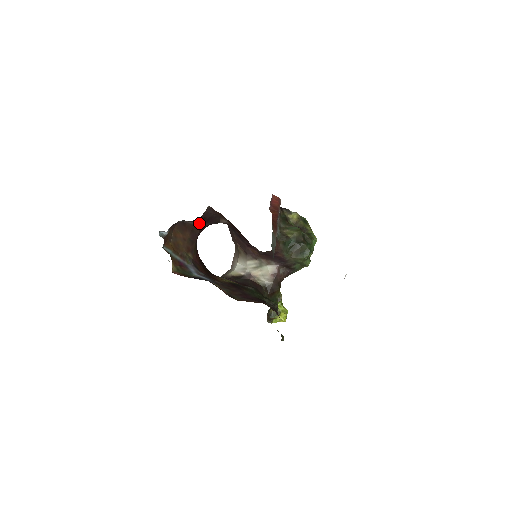
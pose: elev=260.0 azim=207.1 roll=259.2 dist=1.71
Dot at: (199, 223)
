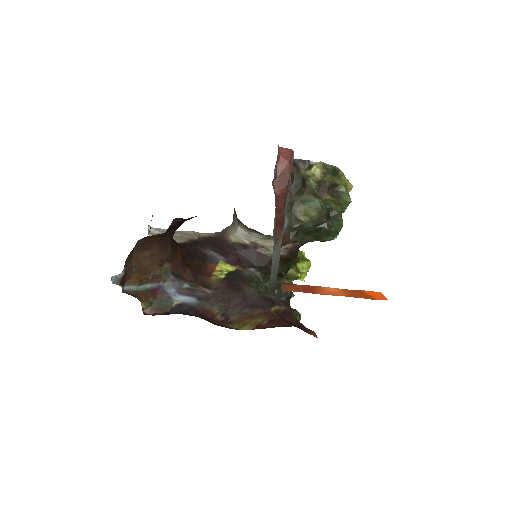
Dot at: (167, 232)
